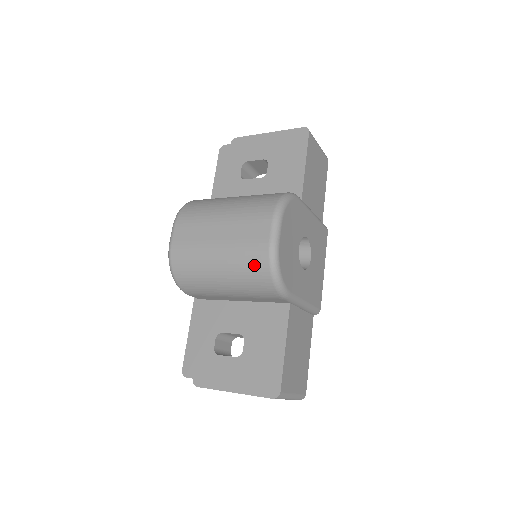
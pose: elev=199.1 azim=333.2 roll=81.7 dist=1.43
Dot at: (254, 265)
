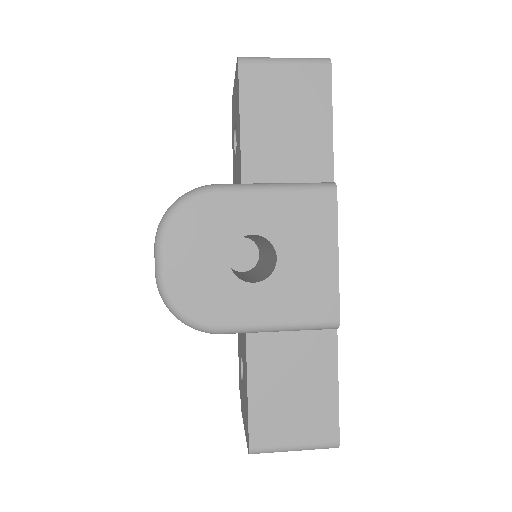
Dot at: occluded
